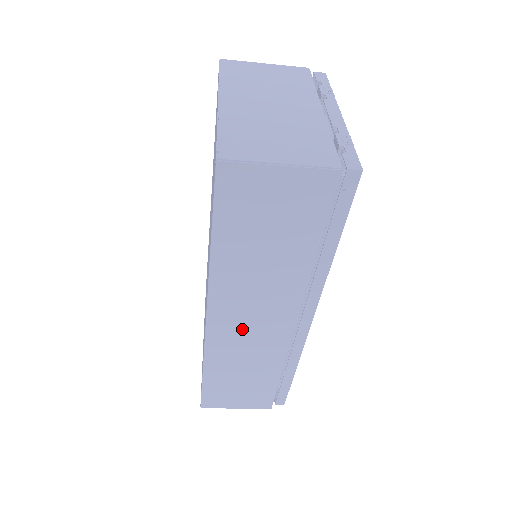
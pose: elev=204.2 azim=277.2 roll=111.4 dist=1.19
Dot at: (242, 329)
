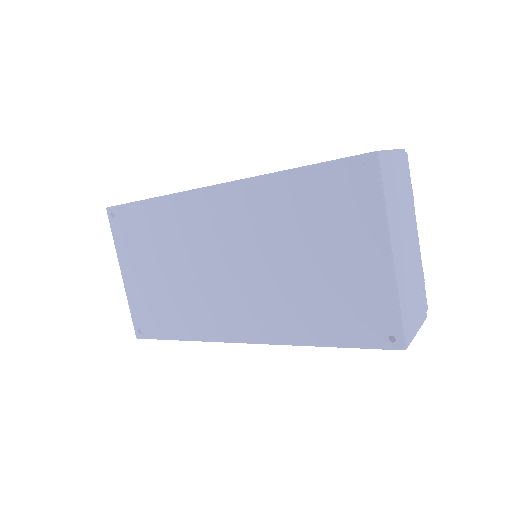
Dot at: occluded
